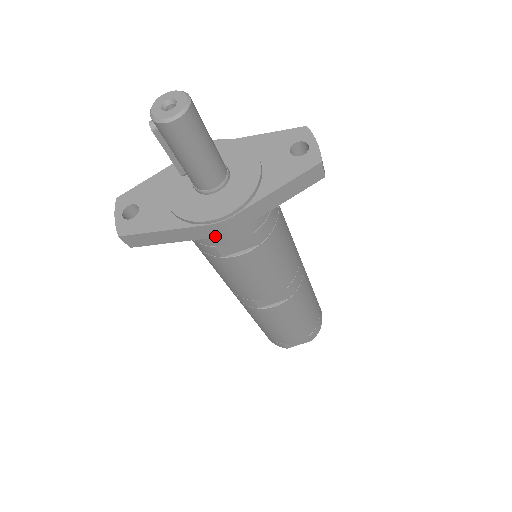
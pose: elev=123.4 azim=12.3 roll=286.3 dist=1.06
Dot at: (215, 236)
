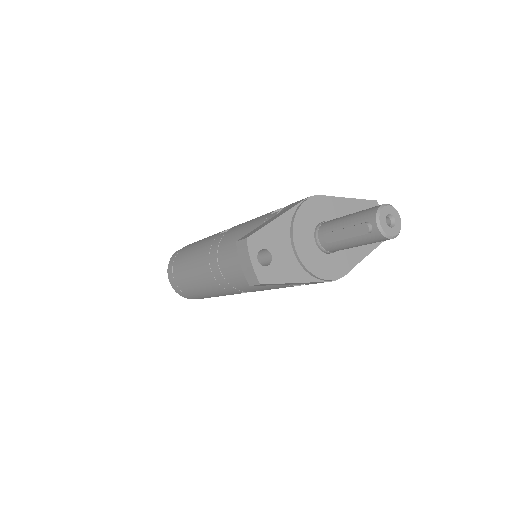
Dot at: occluded
